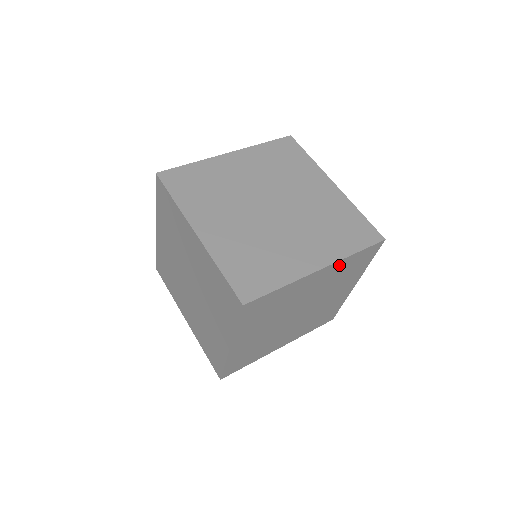
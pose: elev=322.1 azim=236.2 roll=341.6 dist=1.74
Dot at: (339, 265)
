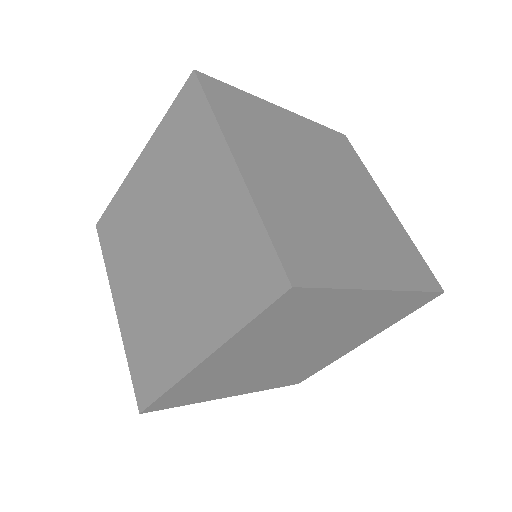
Dot at: (309, 126)
